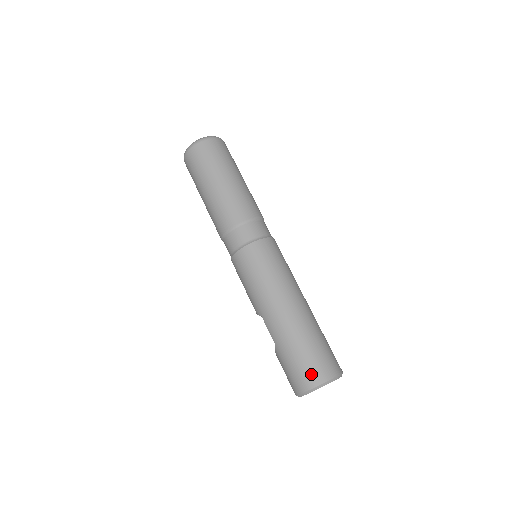
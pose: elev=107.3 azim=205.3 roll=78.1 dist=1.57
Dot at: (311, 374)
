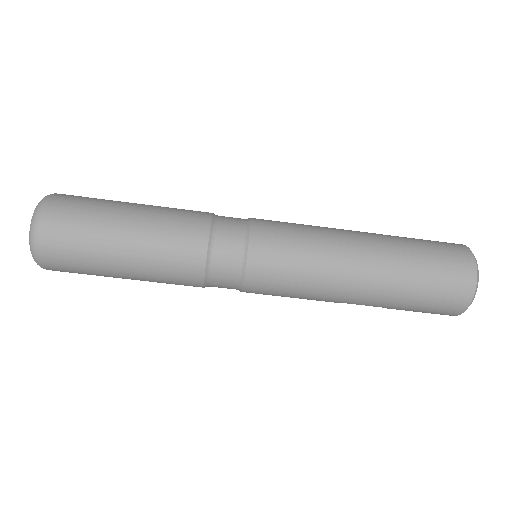
Dot at: (455, 297)
